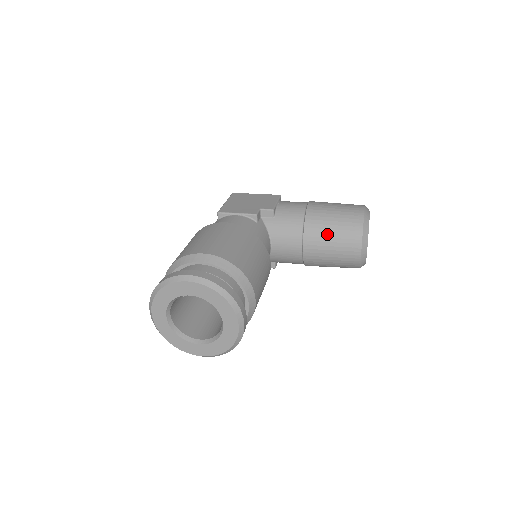
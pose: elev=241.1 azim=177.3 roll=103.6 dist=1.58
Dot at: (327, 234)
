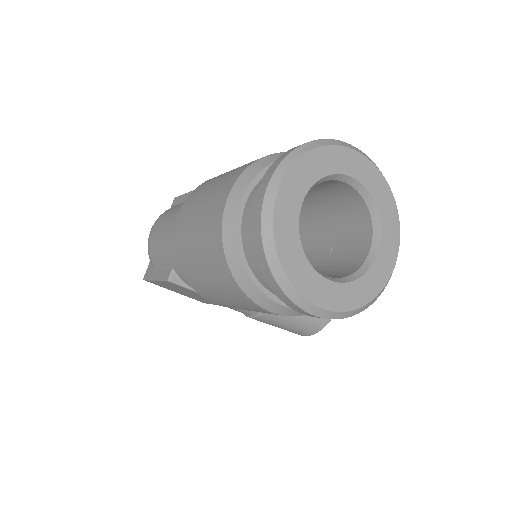
Dot at: occluded
